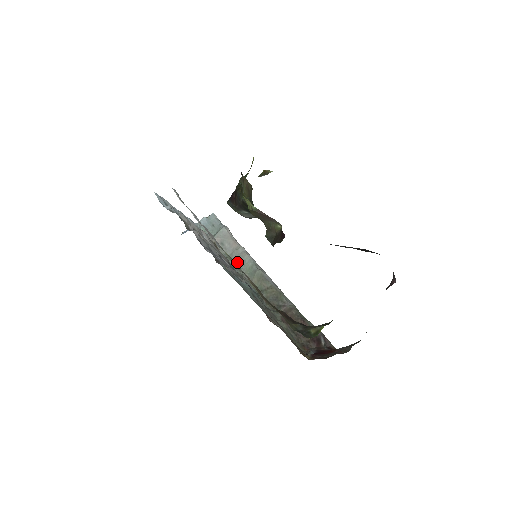
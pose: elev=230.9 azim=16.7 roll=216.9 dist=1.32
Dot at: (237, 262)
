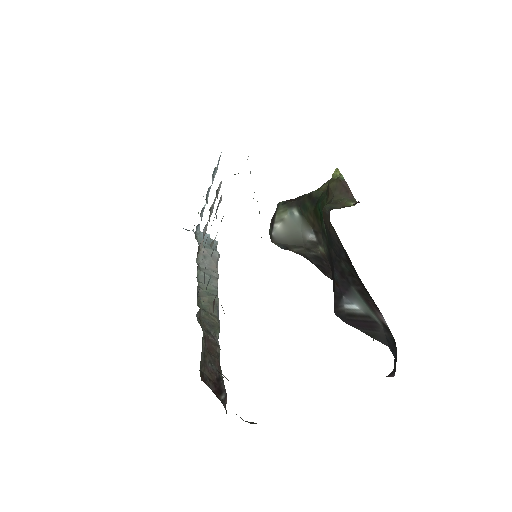
Dot at: (203, 276)
